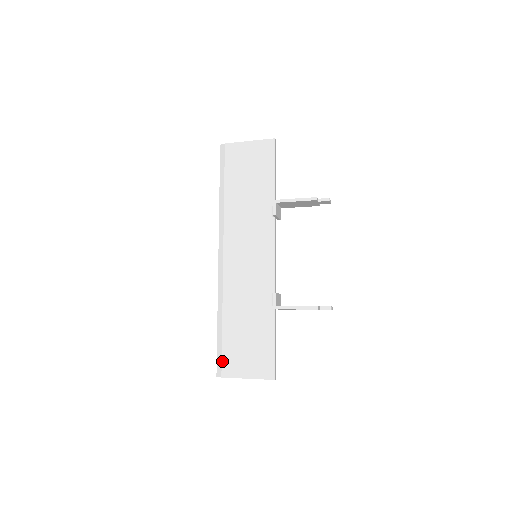
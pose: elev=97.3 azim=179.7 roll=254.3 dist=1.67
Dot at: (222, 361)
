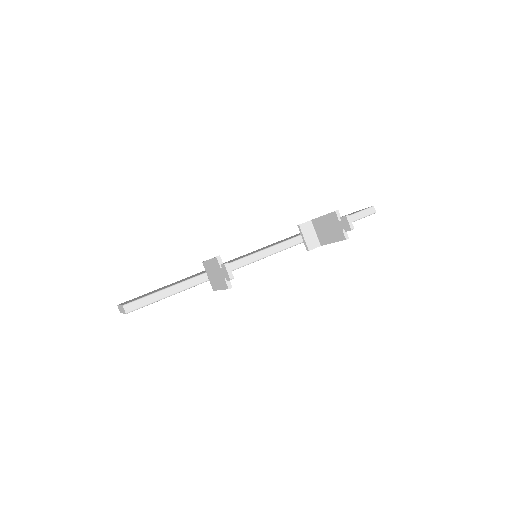
Dot at: occluded
